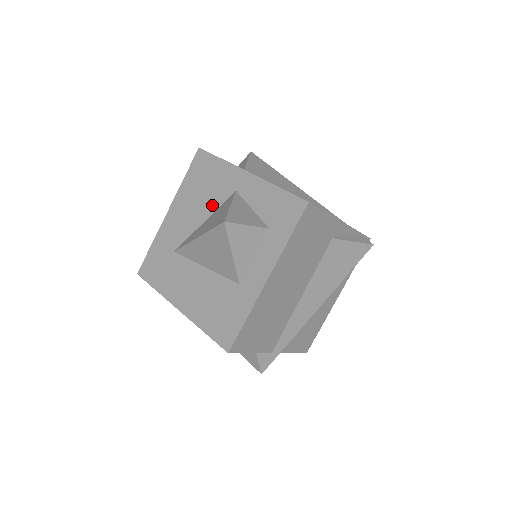
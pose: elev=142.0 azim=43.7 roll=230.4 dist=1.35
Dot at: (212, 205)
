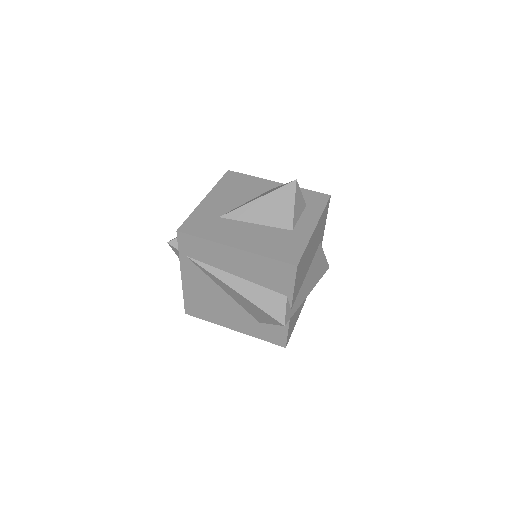
Dot at: (251, 195)
